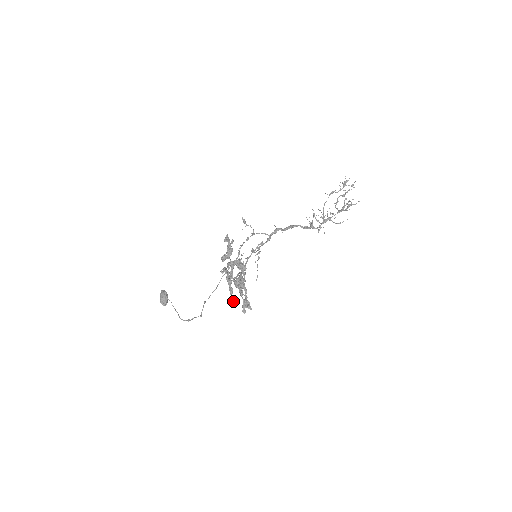
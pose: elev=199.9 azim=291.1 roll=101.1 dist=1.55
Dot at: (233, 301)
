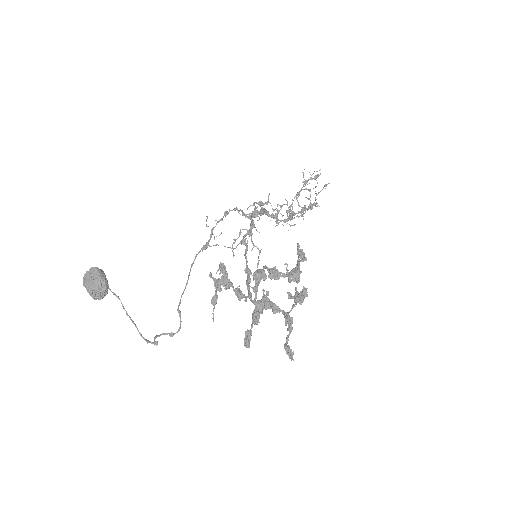
Dot at: occluded
